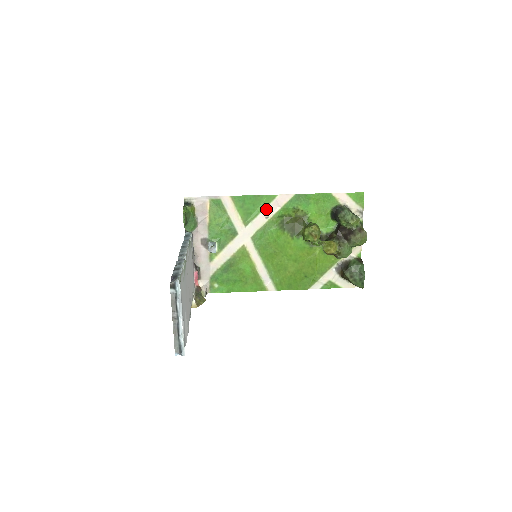
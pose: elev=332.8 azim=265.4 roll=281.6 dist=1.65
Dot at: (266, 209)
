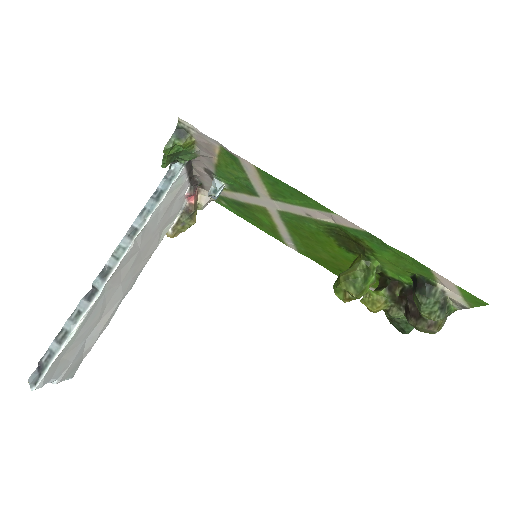
Dot at: (310, 209)
